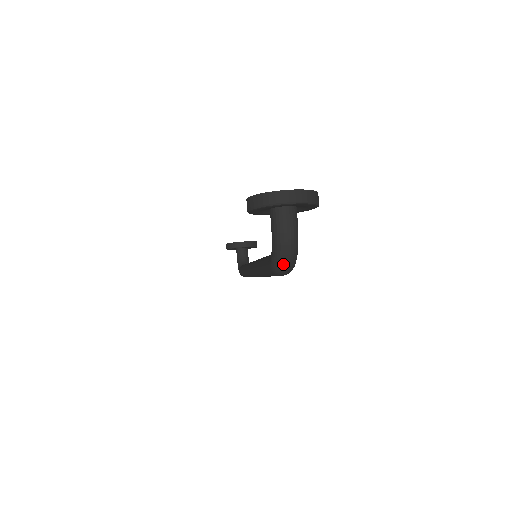
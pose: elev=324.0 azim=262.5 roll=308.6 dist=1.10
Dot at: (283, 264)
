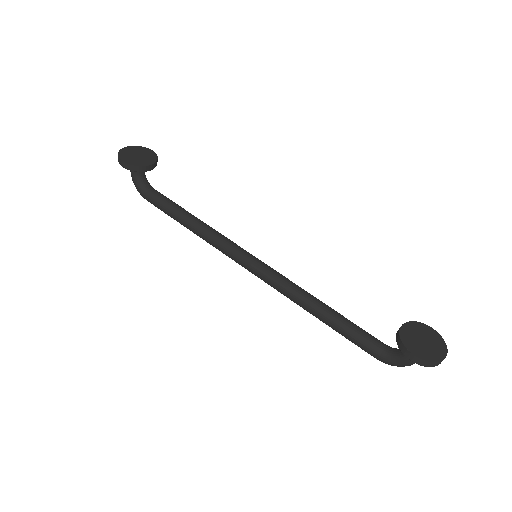
Dot at: (398, 366)
